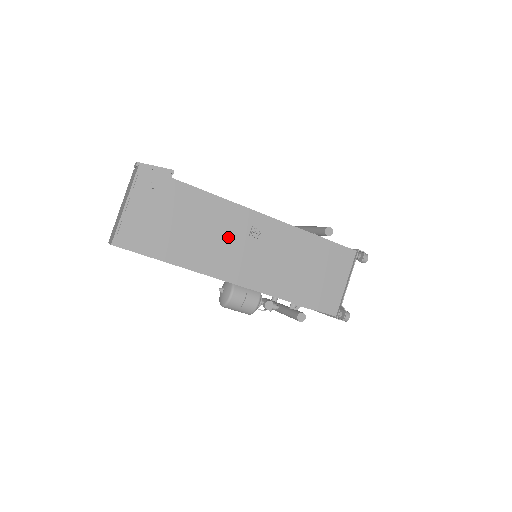
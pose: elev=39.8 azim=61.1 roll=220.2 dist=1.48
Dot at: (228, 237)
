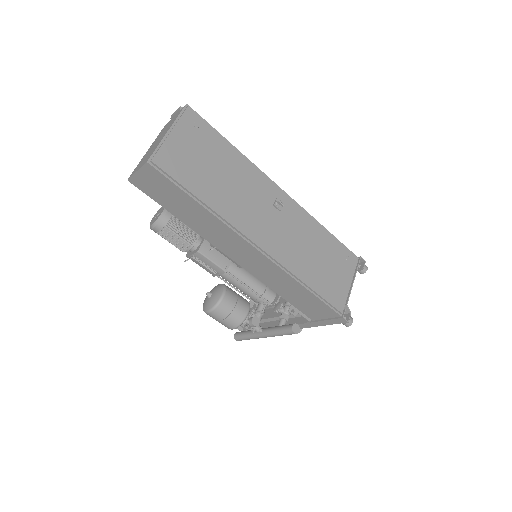
Dot at: (255, 199)
